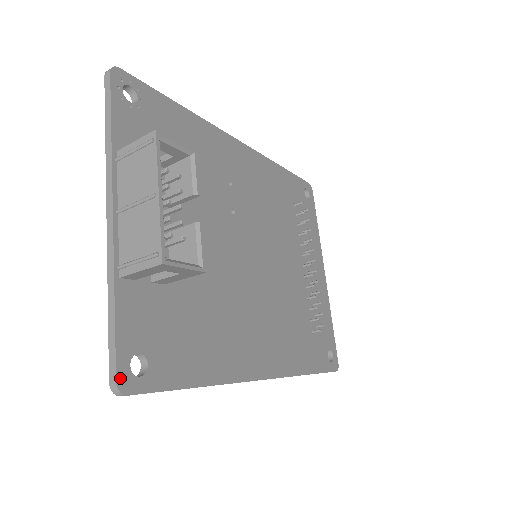
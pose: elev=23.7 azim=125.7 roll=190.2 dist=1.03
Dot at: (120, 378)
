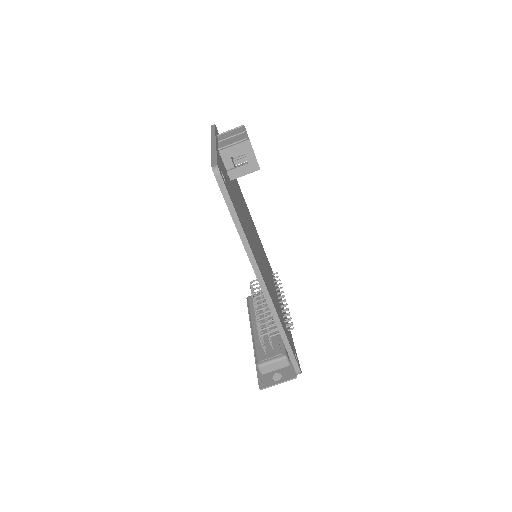
Dot at: (218, 166)
